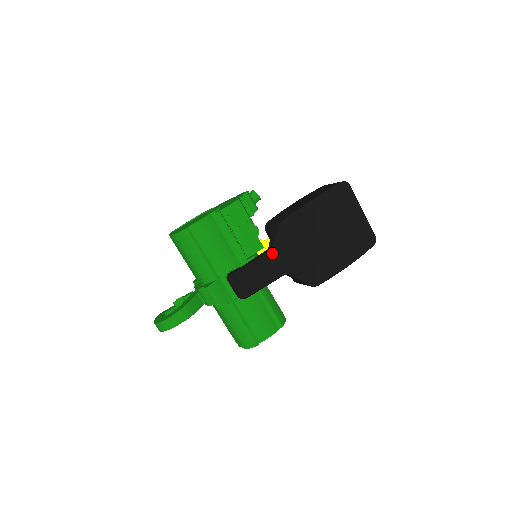
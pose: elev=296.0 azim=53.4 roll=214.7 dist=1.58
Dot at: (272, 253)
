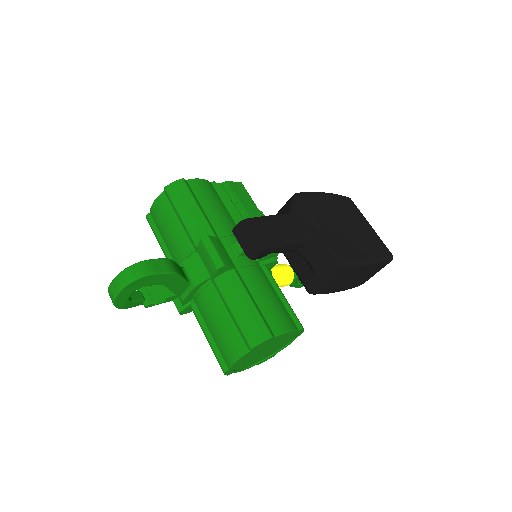
Dot at: (290, 213)
